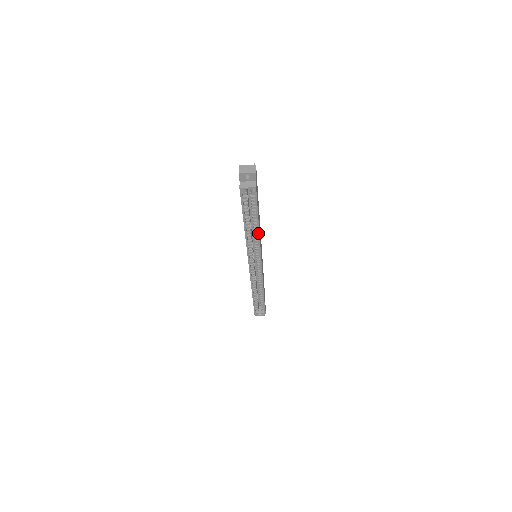
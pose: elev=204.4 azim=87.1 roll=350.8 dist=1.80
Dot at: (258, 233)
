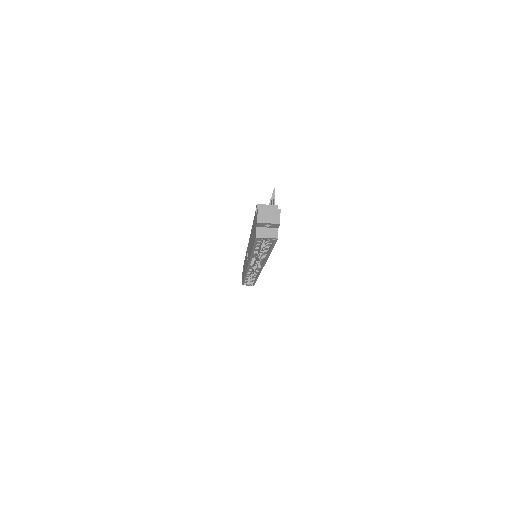
Dot at: (267, 257)
